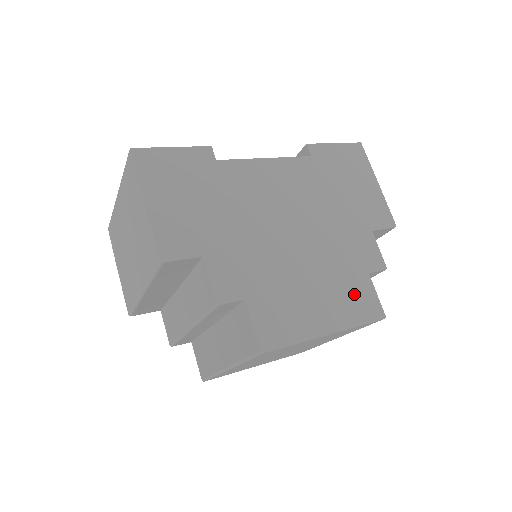
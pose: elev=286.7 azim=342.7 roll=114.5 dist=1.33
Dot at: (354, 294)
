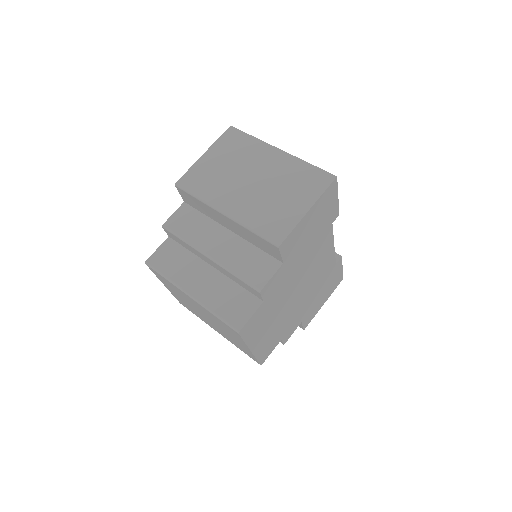
Dot at: (271, 343)
